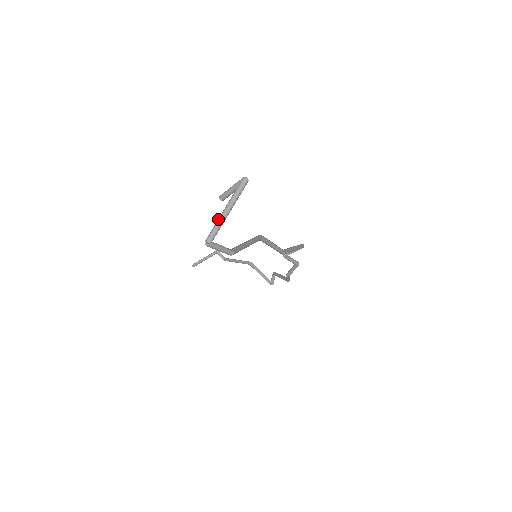
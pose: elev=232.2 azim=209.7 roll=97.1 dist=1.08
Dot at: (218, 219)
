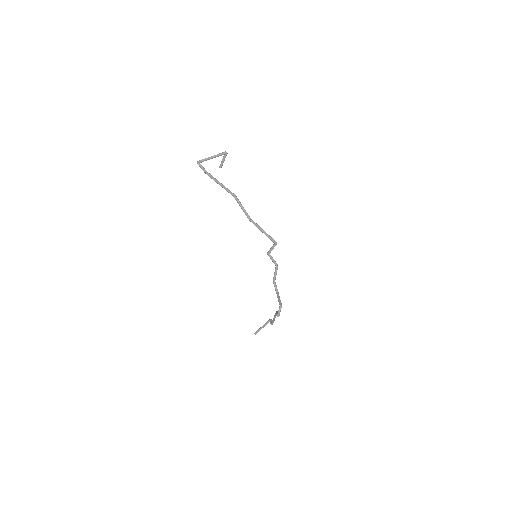
Dot at: (207, 158)
